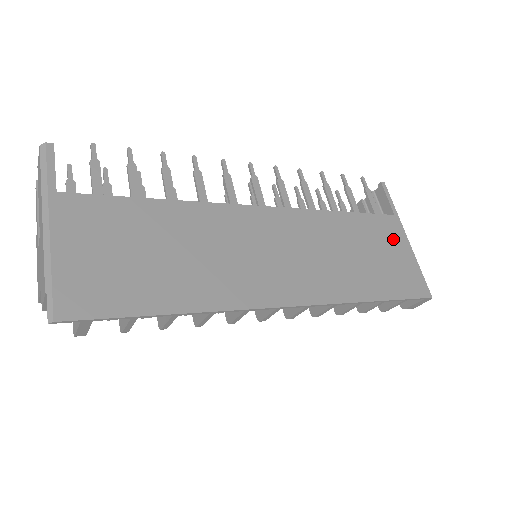
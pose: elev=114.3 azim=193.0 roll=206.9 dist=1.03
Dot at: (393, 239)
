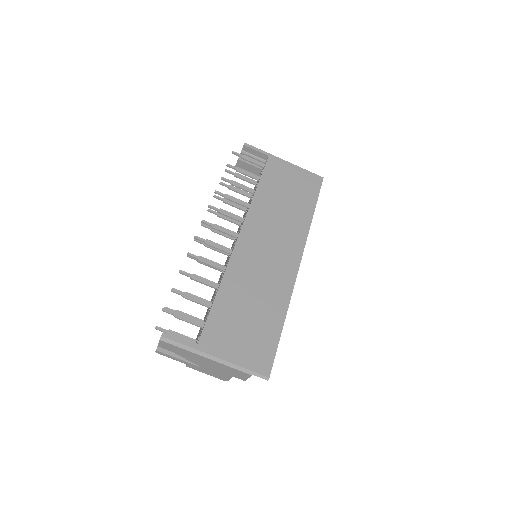
Dot at: (283, 171)
